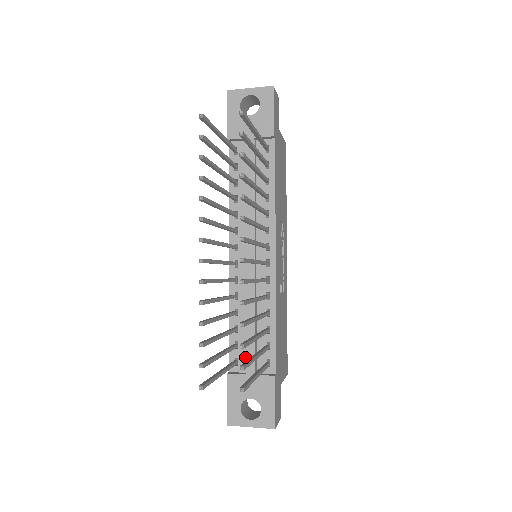
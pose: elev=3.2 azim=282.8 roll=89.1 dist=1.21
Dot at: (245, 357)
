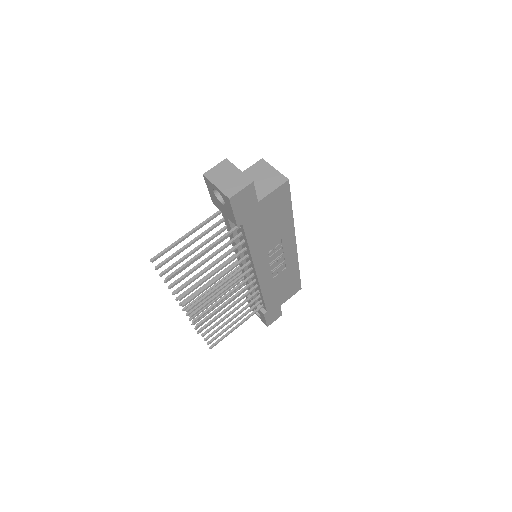
Dot at: occluded
